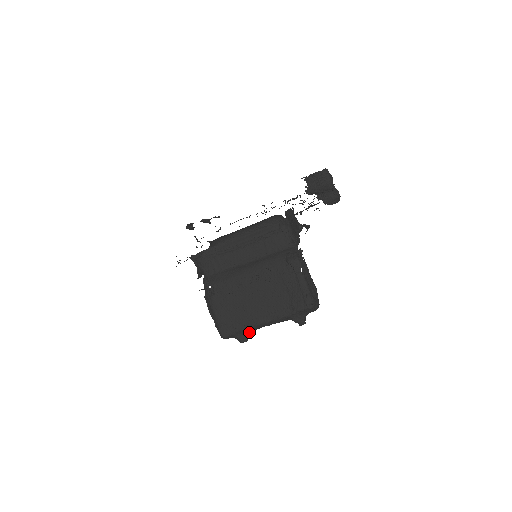
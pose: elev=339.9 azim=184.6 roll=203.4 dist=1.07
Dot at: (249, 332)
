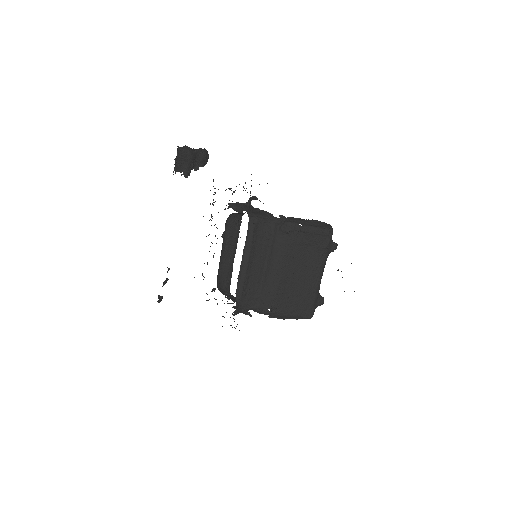
Dot at: (319, 294)
